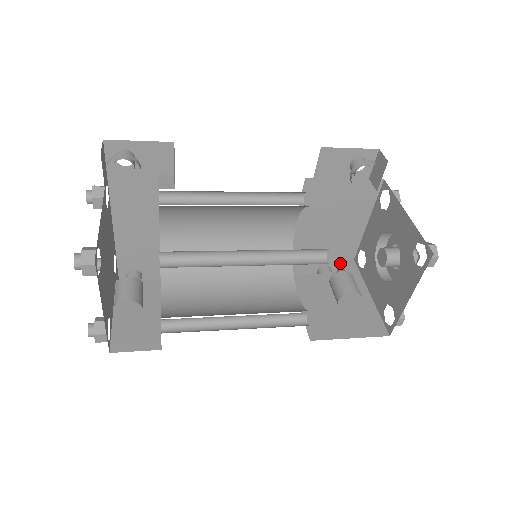
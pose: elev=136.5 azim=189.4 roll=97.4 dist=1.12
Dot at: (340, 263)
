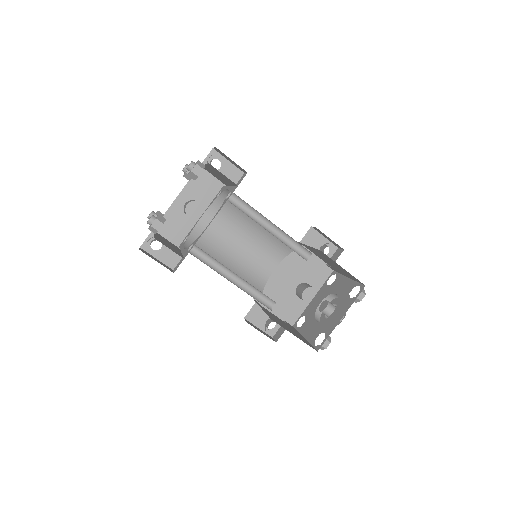
Dot at: occluded
